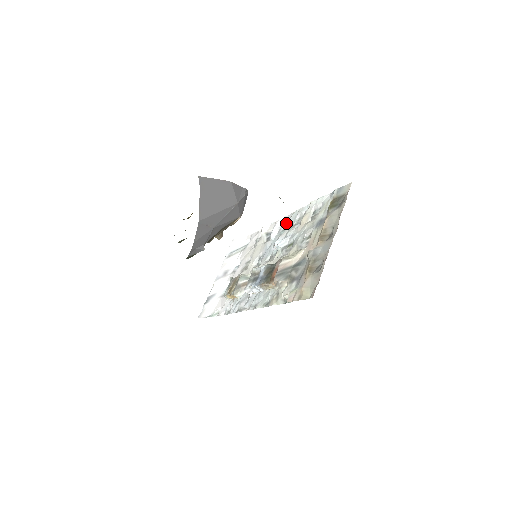
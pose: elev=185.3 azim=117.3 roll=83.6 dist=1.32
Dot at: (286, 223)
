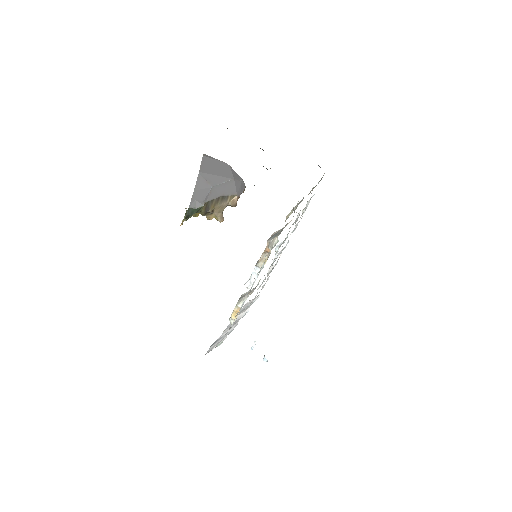
Dot at: occluded
